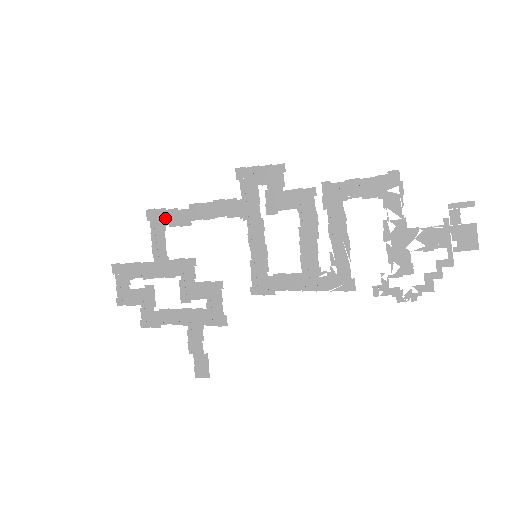
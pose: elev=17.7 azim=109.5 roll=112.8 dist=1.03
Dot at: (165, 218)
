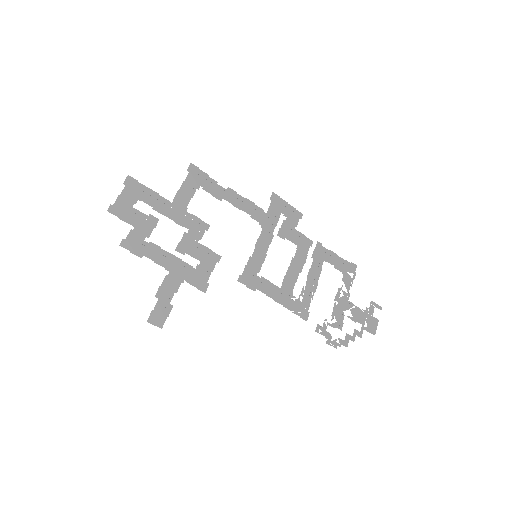
Dot at: (203, 181)
